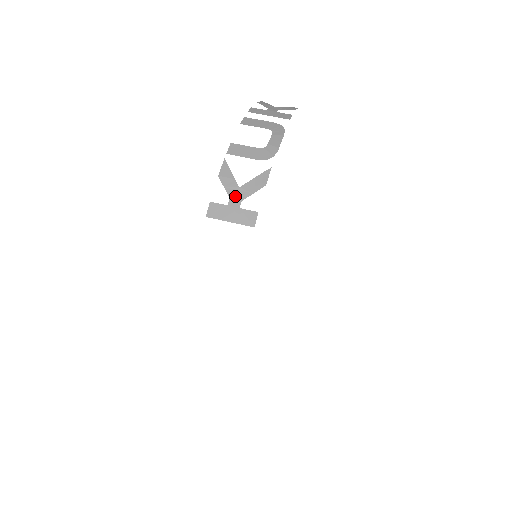
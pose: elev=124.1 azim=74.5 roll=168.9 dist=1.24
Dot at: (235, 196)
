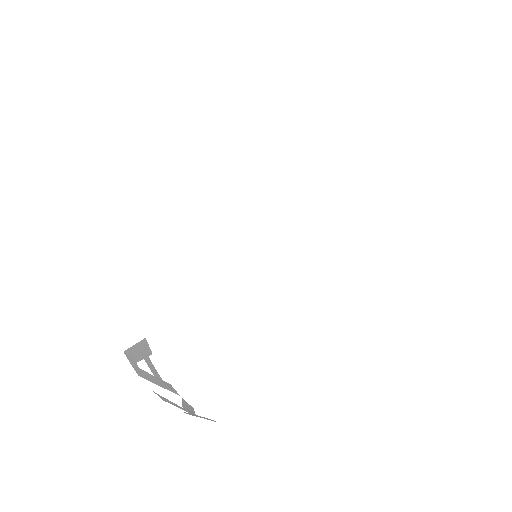
Dot at: occluded
